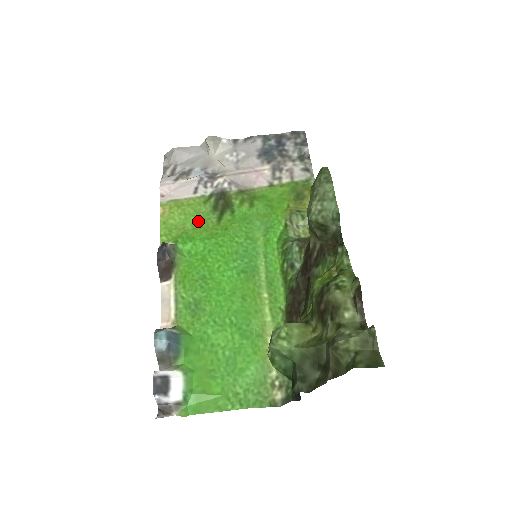
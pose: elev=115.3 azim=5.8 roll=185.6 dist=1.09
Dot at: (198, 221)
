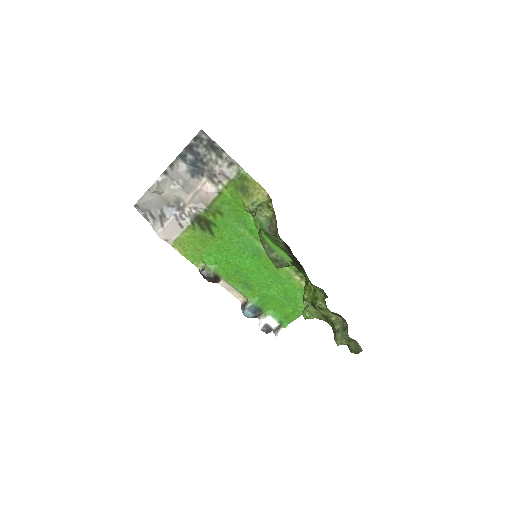
Dot at: (202, 242)
